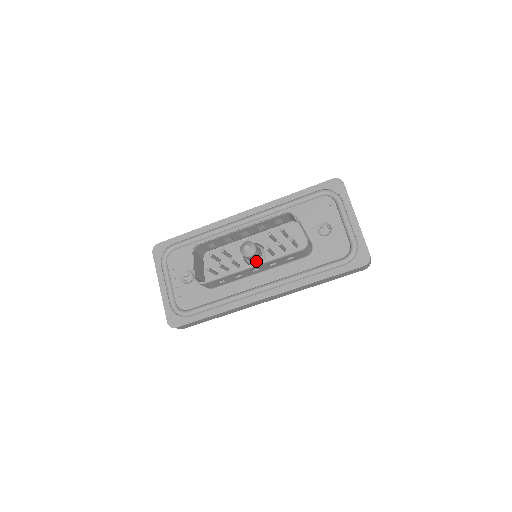
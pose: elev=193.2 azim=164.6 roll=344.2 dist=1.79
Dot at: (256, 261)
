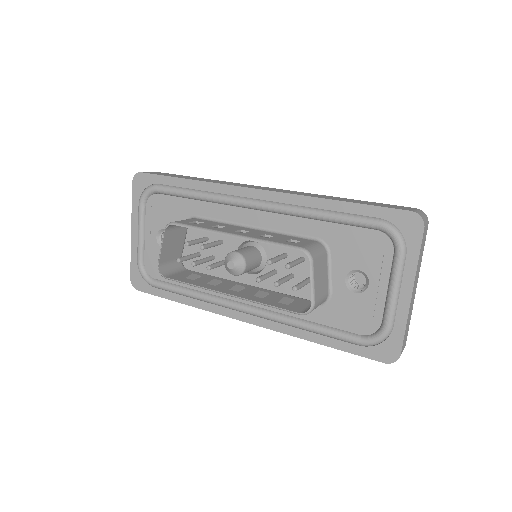
Dot at: occluded
